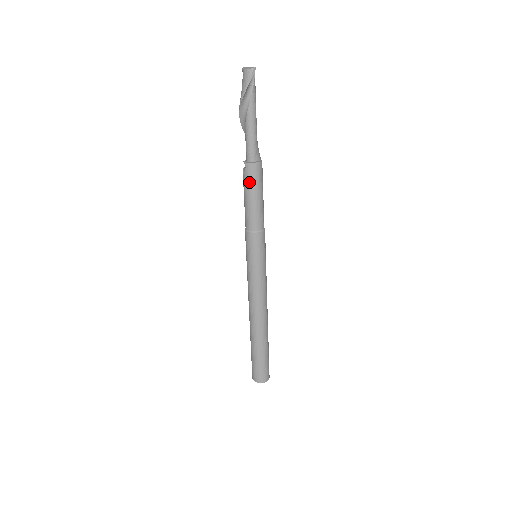
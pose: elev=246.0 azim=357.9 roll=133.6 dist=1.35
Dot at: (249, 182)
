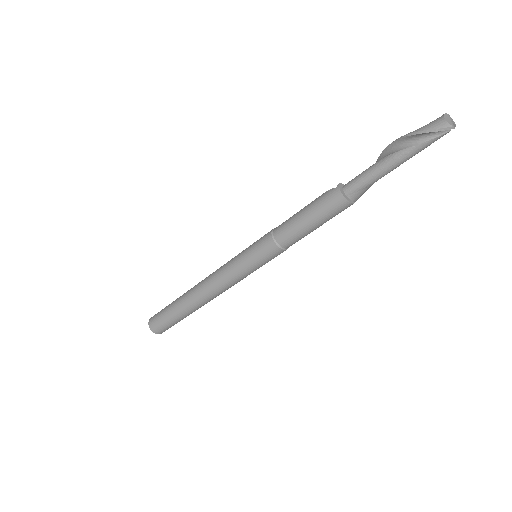
Dot at: (320, 203)
